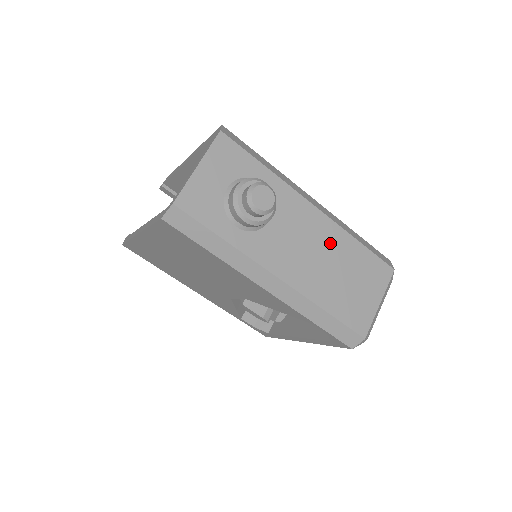
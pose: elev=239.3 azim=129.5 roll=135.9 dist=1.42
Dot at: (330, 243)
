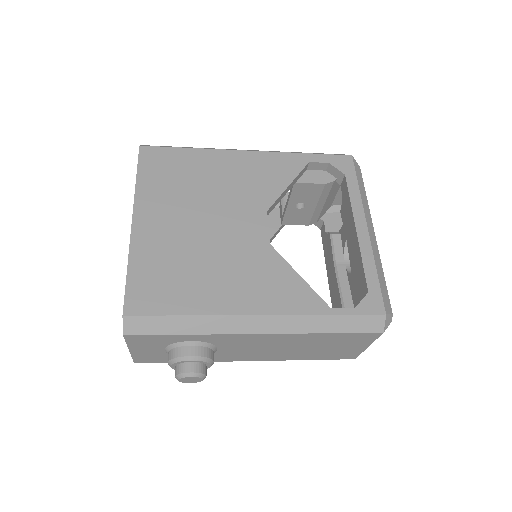
Dot at: (290, 341)
